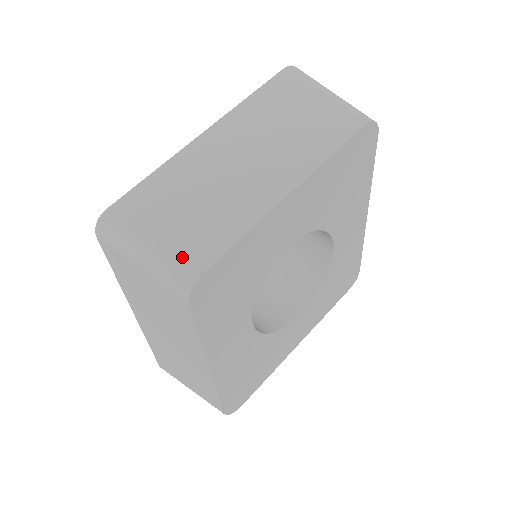
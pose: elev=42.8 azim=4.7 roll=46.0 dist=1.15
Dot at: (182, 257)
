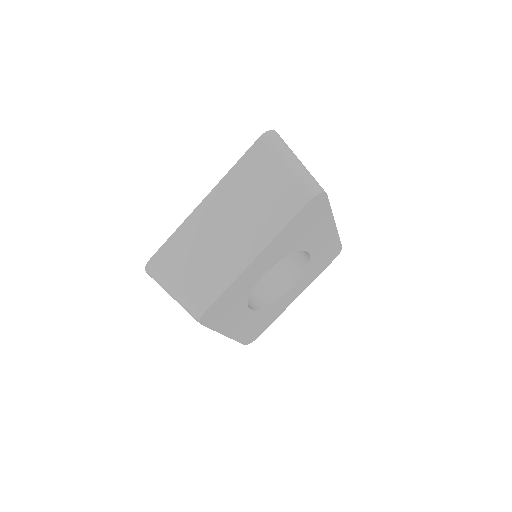
Dot at: (194, 299)
